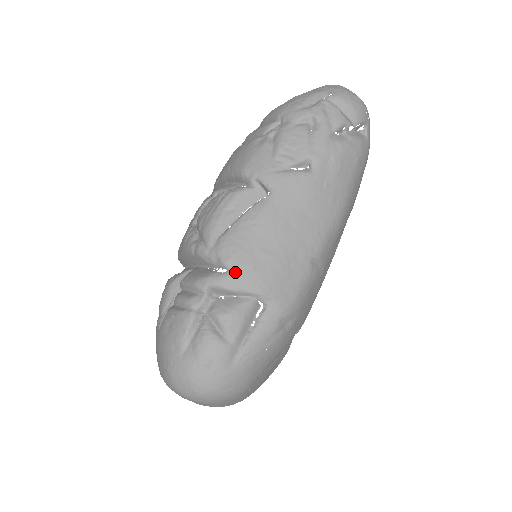
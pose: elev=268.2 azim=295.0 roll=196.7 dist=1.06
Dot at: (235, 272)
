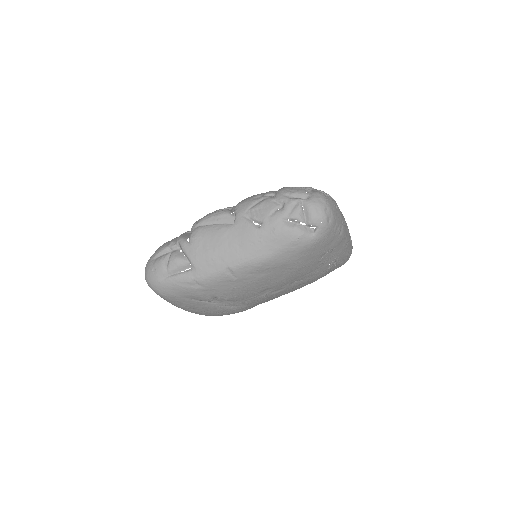
Dot at: (190, 244)
